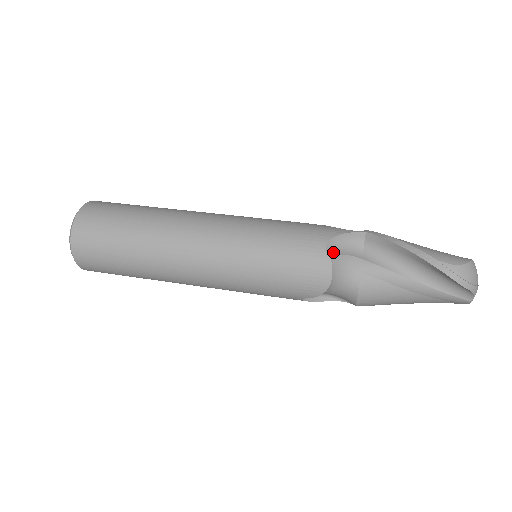
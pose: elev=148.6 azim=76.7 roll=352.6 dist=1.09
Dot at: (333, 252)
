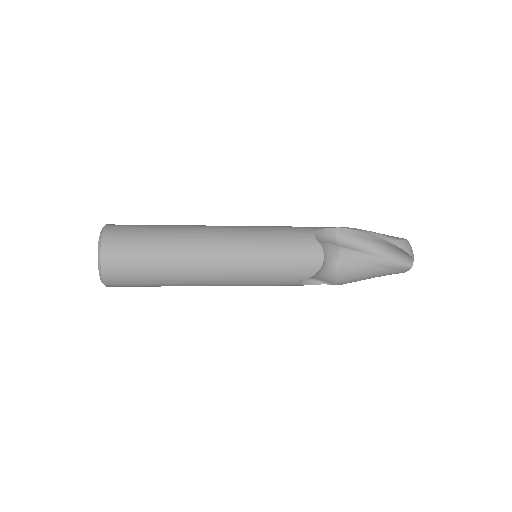
Dot at: (320, 241)
